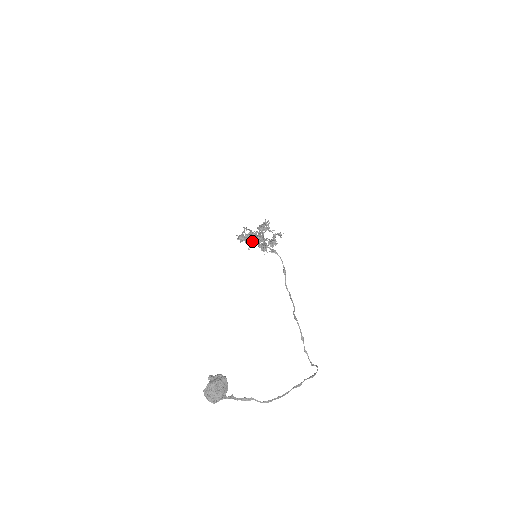
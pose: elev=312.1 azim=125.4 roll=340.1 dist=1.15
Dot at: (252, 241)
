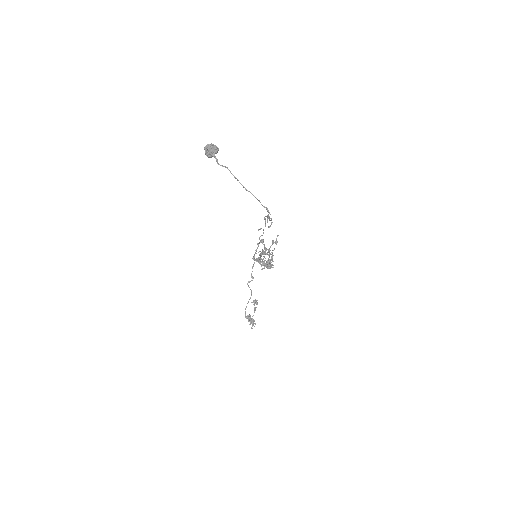
Dot at: (256, 301)
